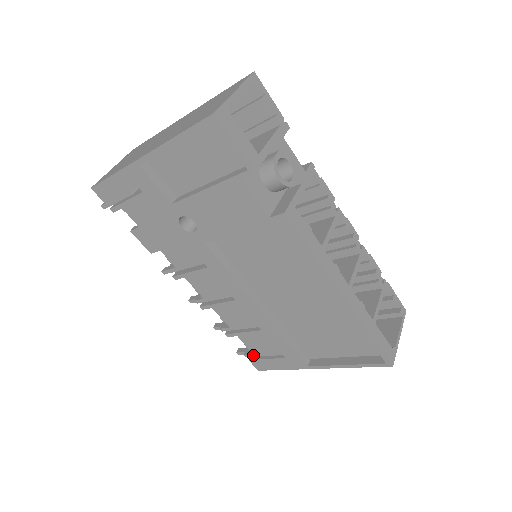
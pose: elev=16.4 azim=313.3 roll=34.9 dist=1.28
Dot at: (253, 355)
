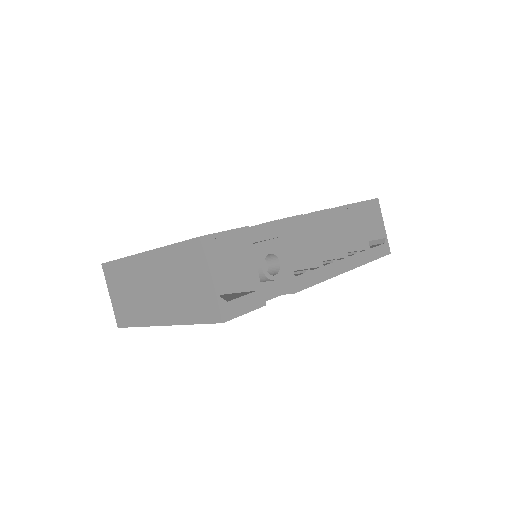
Dot at: occluded
